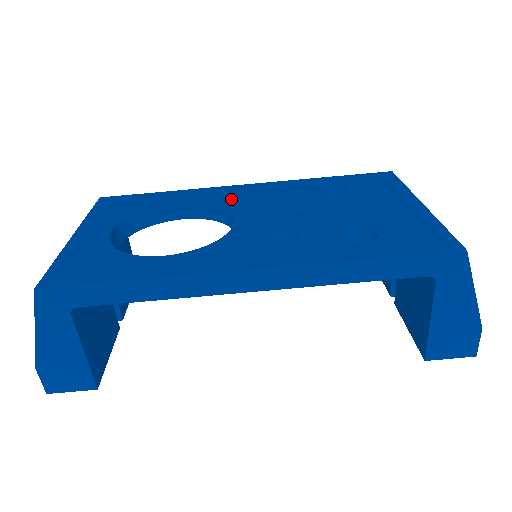
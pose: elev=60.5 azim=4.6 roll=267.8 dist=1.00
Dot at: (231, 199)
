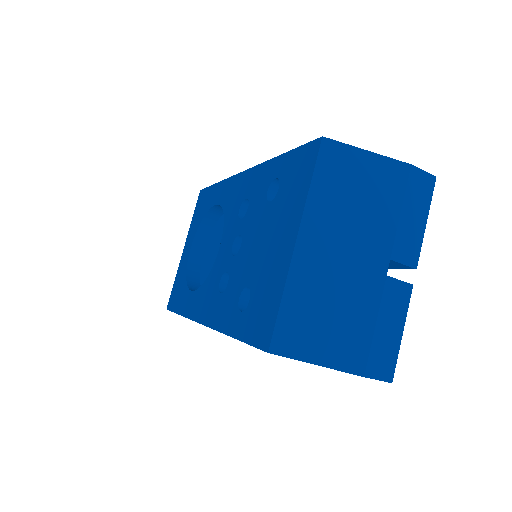
Dot at: (229, 205)
